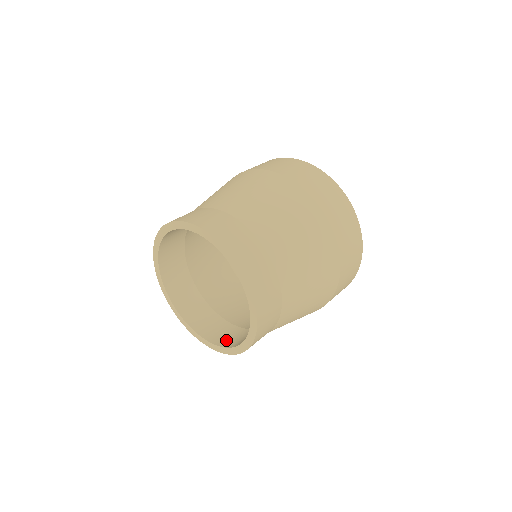
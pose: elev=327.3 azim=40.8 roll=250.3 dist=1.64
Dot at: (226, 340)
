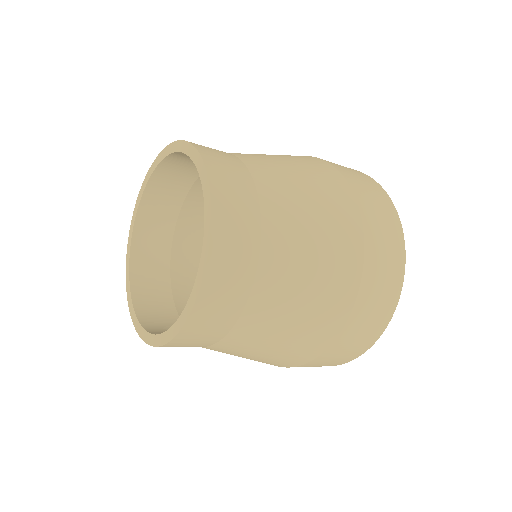
Dot at: occluded
